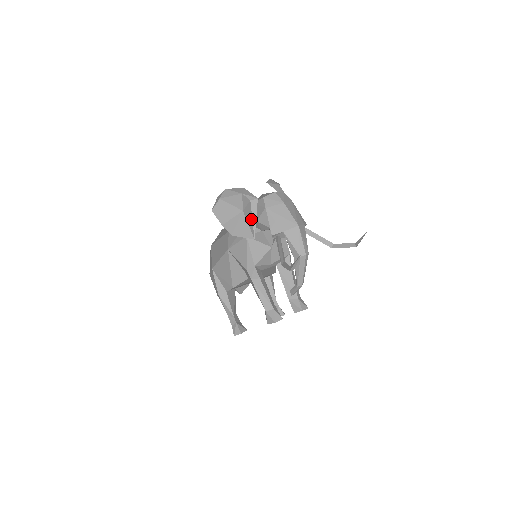
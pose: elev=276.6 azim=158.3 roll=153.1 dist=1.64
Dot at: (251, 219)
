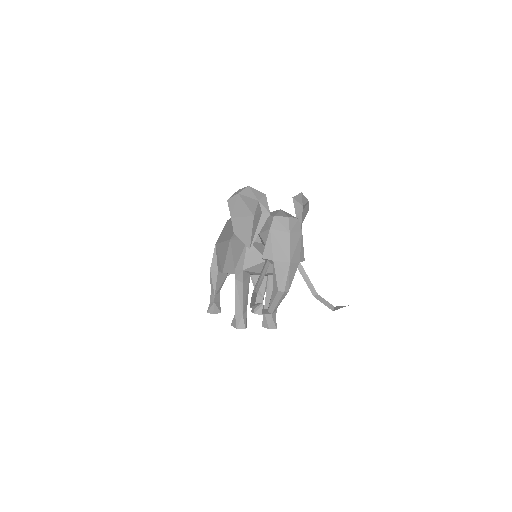
Dot at: (255, 229)
